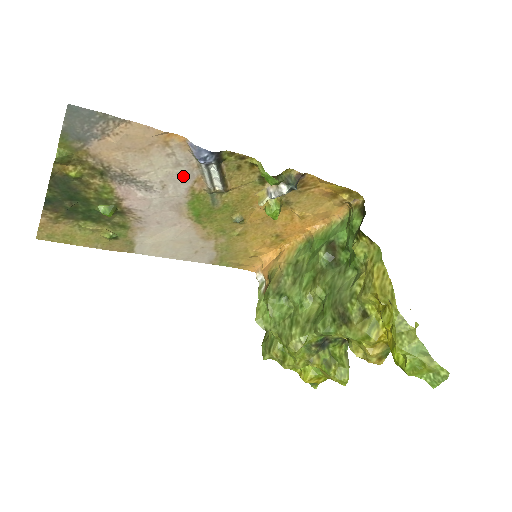
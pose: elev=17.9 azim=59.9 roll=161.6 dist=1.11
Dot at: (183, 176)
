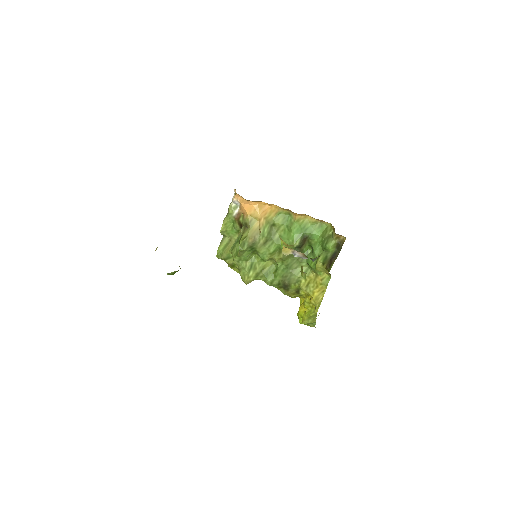
Dot at: occluded
